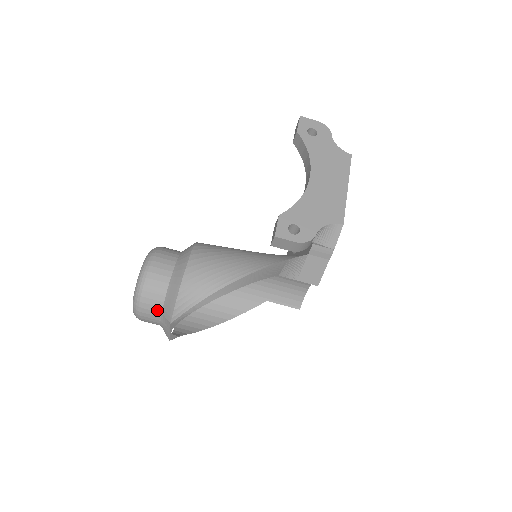
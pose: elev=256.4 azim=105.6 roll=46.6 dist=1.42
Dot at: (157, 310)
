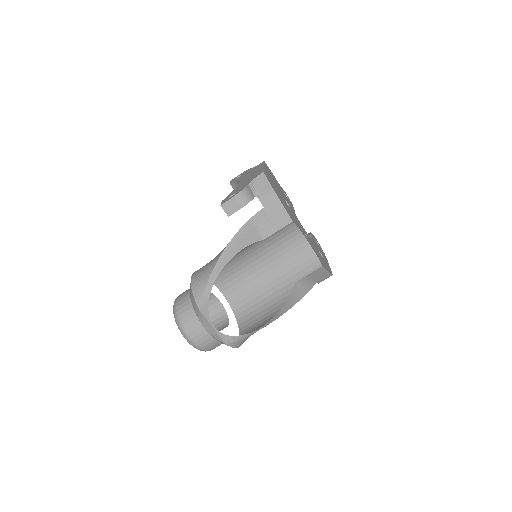
Dot at: (193, 317)
